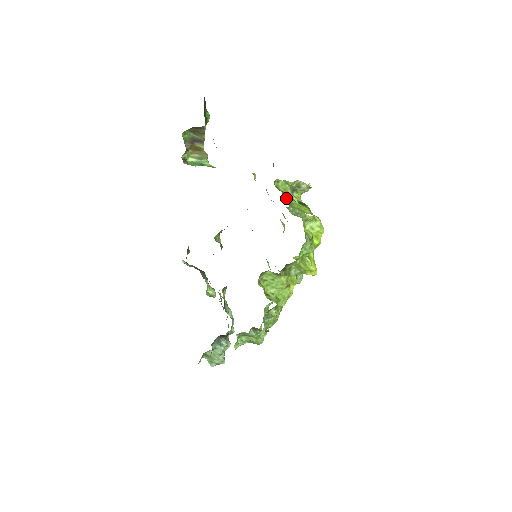
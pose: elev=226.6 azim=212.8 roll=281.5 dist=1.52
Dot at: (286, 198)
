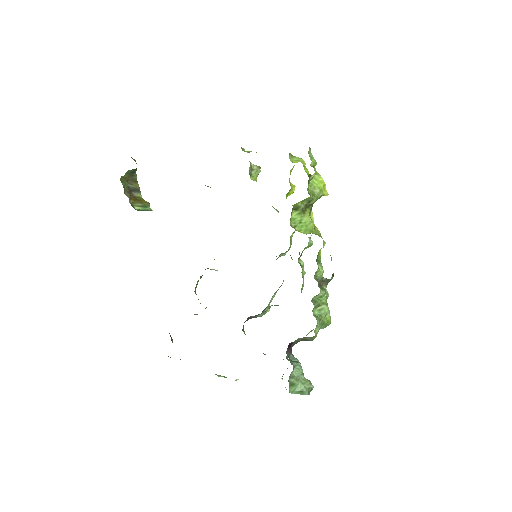
Dot at: occluded
